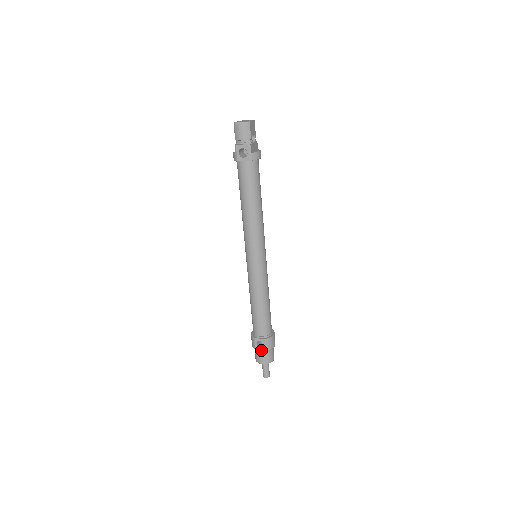
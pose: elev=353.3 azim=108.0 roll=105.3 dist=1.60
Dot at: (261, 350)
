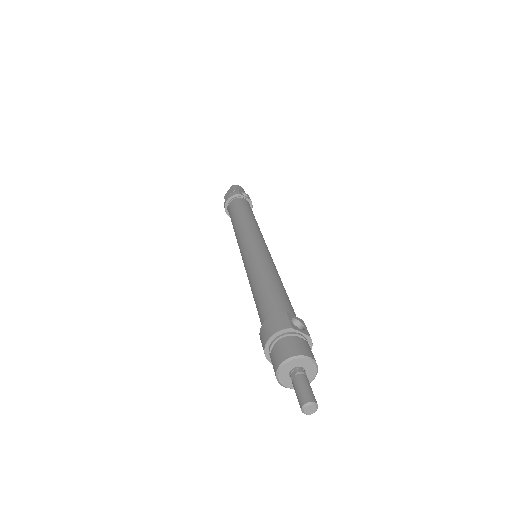
Dot at: (302, 332)
